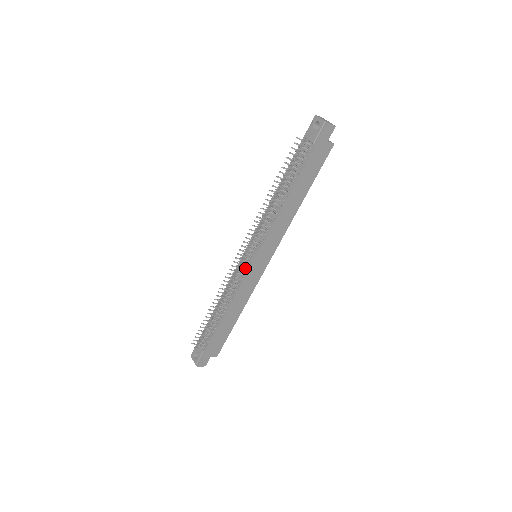
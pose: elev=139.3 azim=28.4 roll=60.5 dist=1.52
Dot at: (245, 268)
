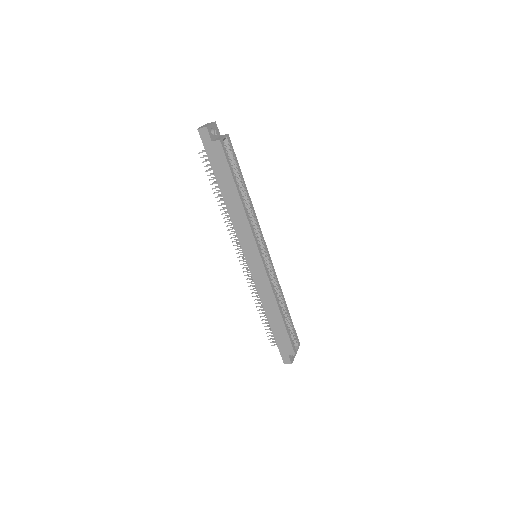
Dot at: occluded
